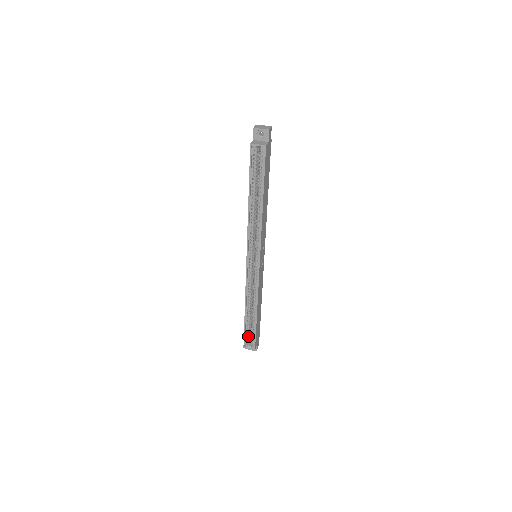
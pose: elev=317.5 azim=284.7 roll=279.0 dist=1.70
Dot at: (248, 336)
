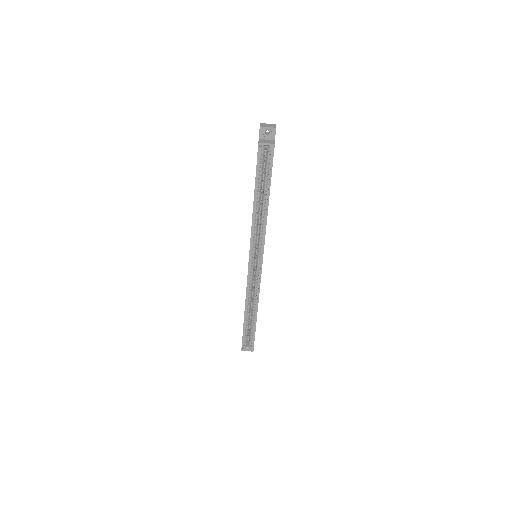
Dot at: (246, 337)
